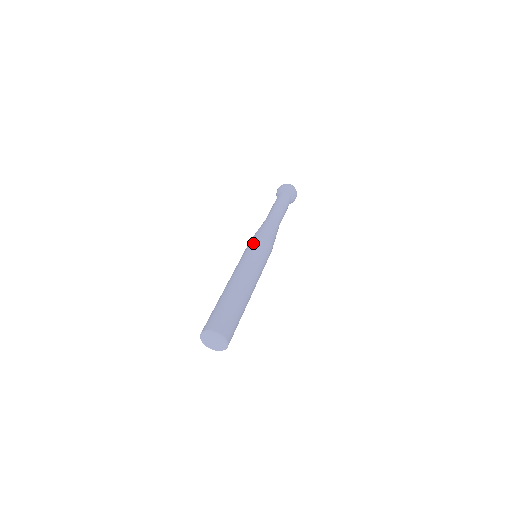
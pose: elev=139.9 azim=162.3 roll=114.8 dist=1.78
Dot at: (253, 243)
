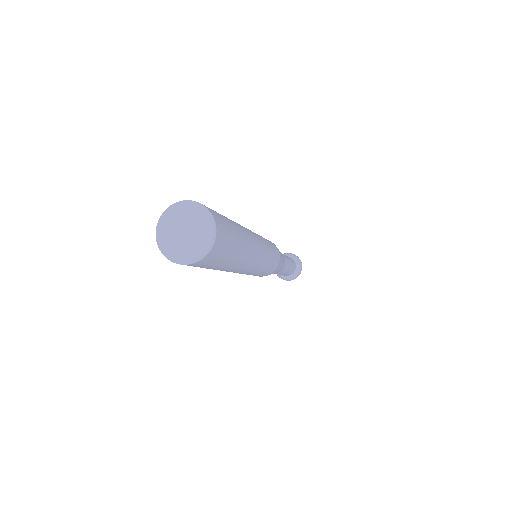
Dot at: occluded
